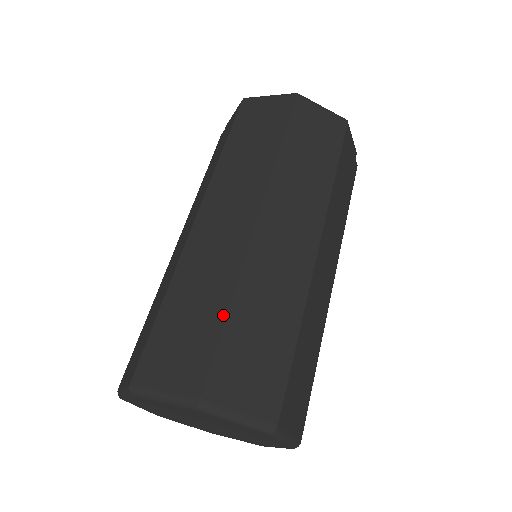
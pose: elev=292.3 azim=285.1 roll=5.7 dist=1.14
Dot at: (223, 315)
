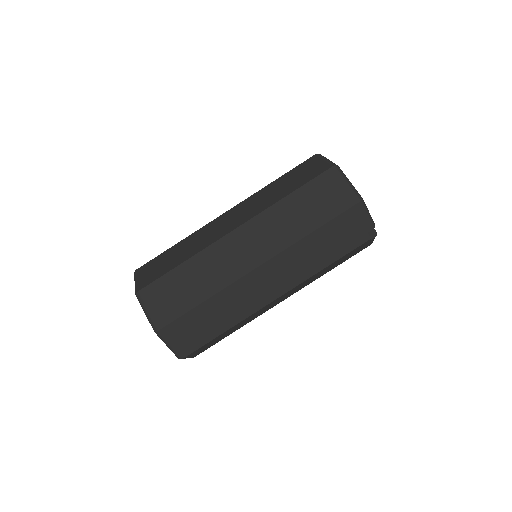
Dot at: (177, 265)
